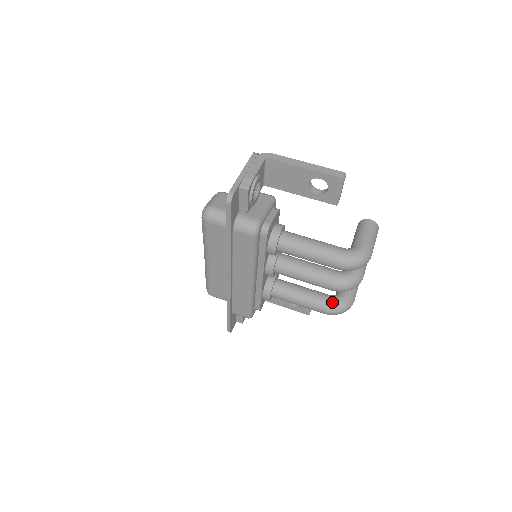
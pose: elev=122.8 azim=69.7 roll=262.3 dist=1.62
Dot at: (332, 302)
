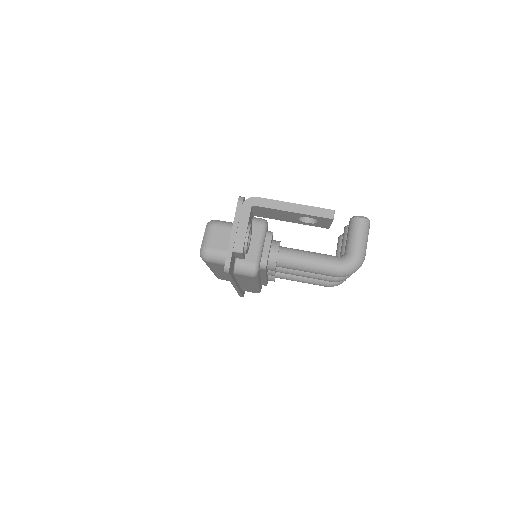
Dot at: occluded
